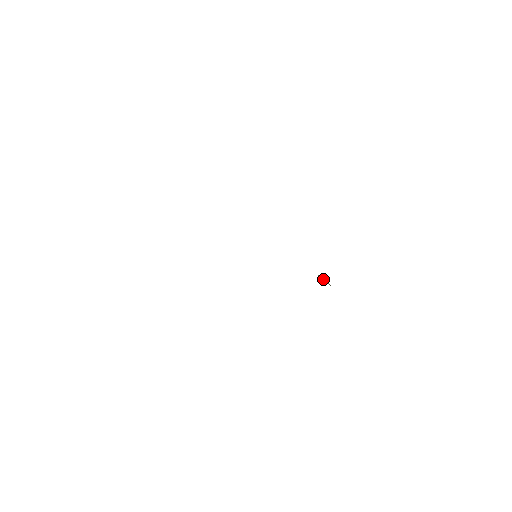
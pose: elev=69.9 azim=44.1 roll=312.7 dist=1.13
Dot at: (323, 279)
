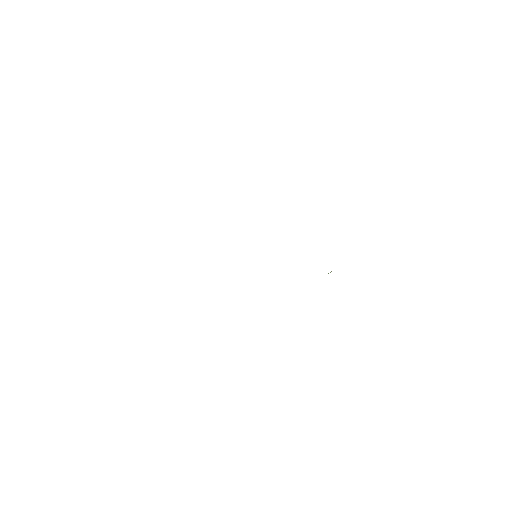
Dot at: occluded
